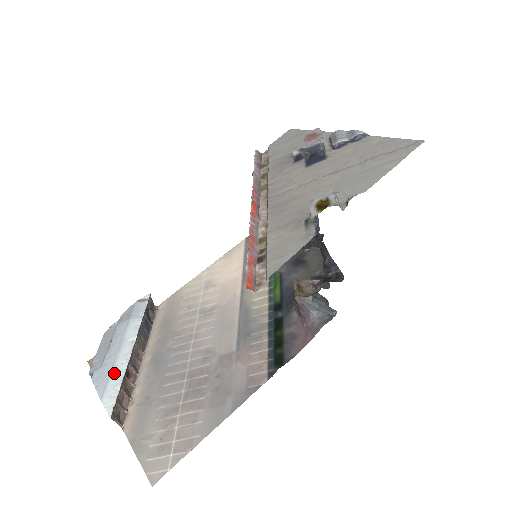
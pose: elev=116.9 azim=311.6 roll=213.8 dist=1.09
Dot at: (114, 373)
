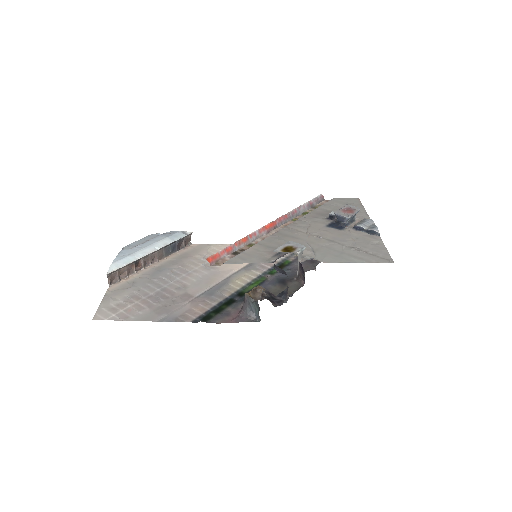
Dot at: (131, 256)
